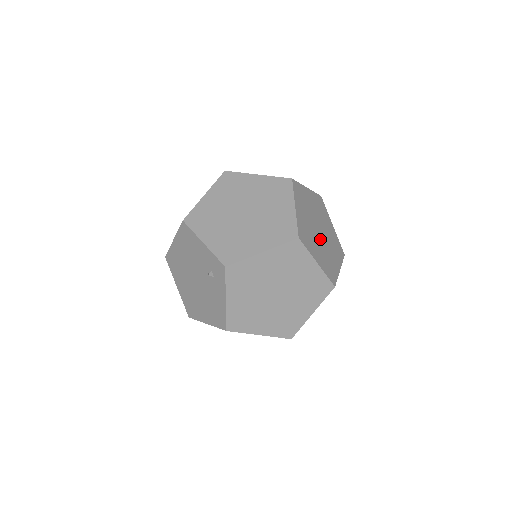
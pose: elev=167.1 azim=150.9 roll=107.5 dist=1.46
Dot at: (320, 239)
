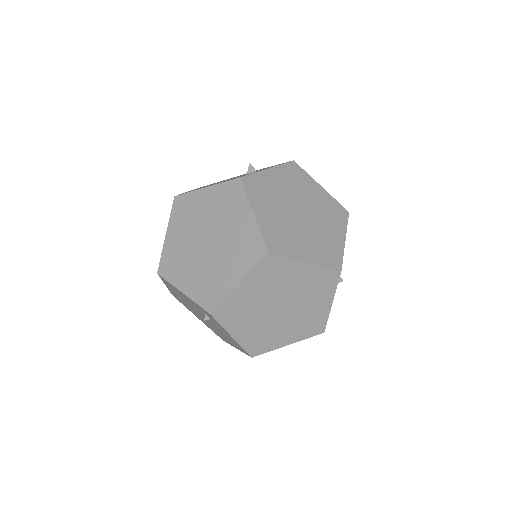
Dot at: (304, 224)
